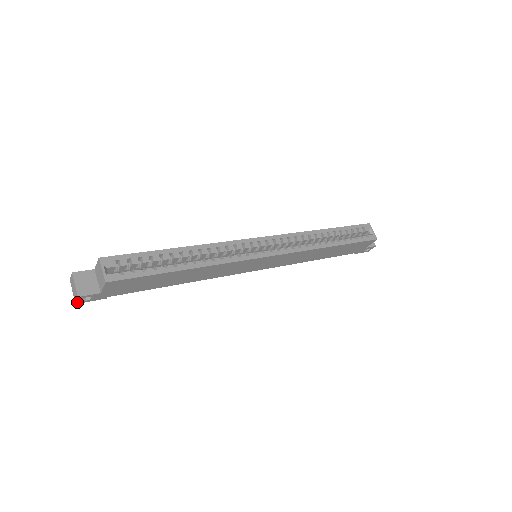
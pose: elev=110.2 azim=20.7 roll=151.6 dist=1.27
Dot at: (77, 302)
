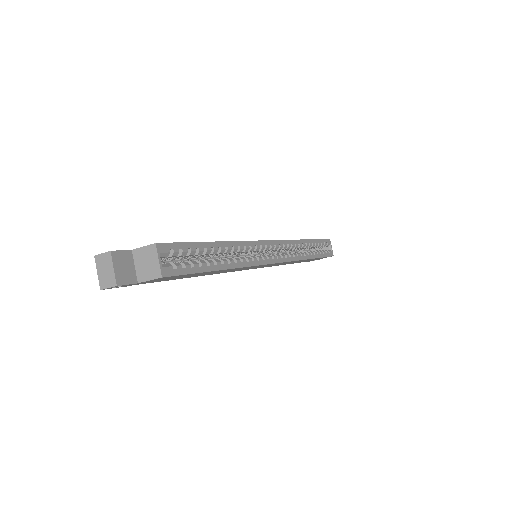
Dot at: (104, 288)
